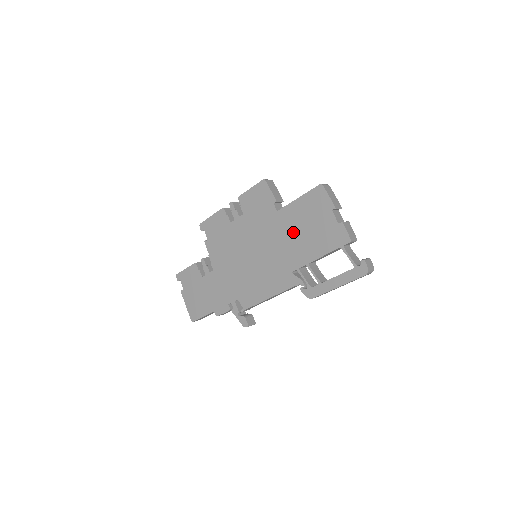
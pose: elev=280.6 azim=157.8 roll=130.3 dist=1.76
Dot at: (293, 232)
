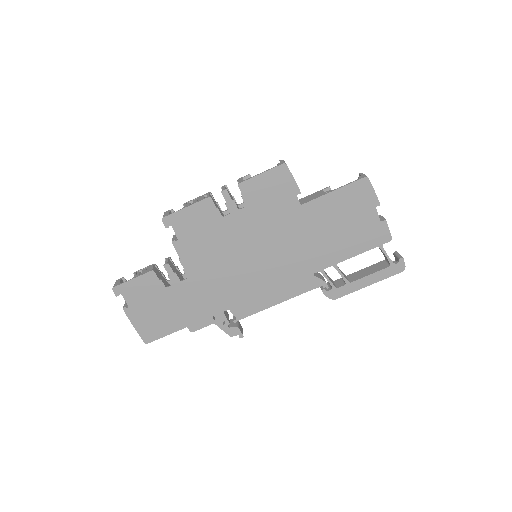
Dot at: (321, 230)
